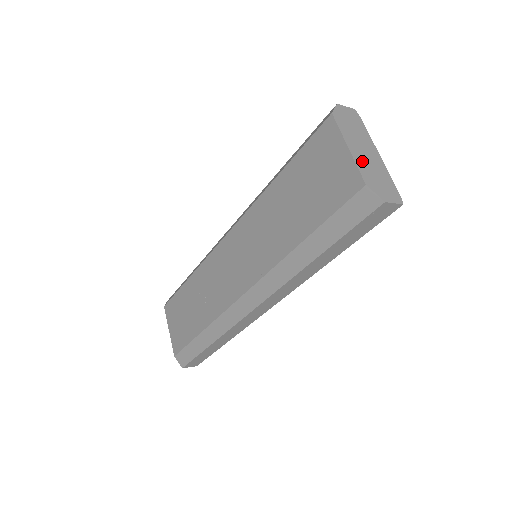
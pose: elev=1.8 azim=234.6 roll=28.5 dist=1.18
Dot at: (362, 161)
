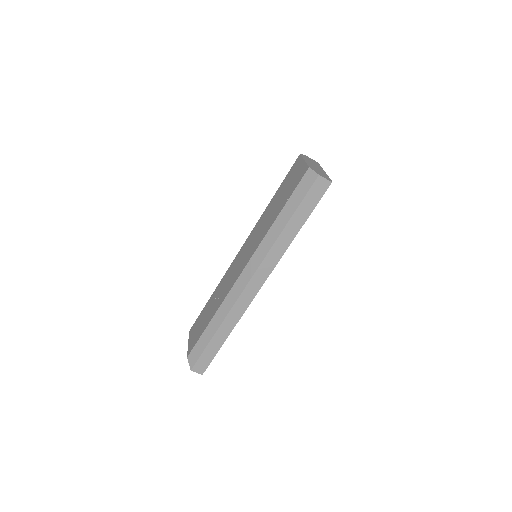
Dot at: (311, 165)
